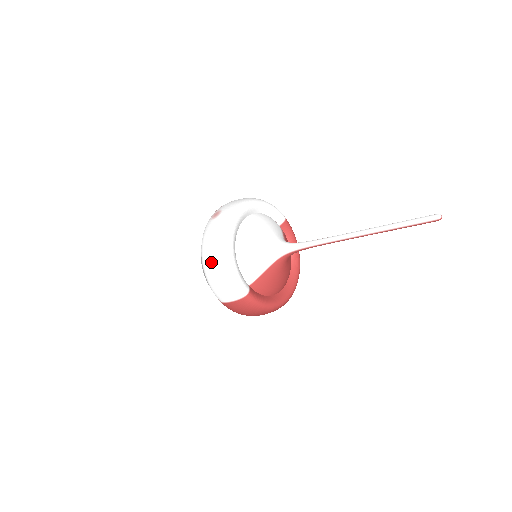
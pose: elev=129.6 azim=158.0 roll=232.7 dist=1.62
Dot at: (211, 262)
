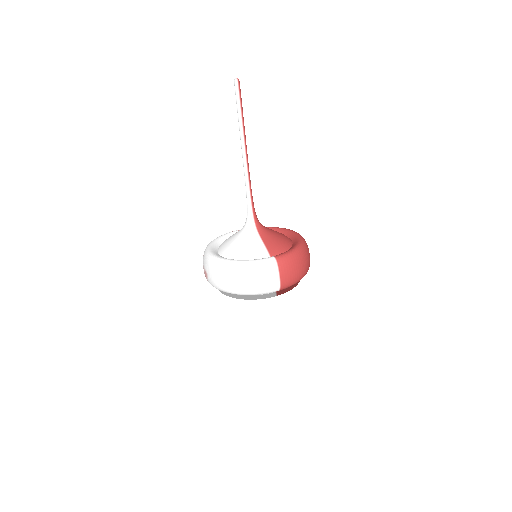
Dot at: (238, 282)
